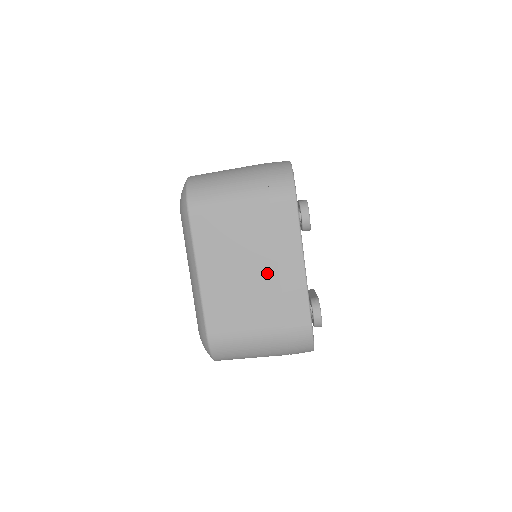
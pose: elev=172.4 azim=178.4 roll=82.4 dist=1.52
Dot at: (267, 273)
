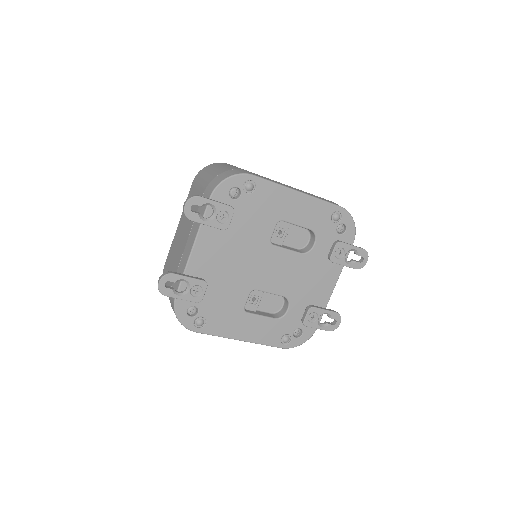
Dot at: (184, 242)
